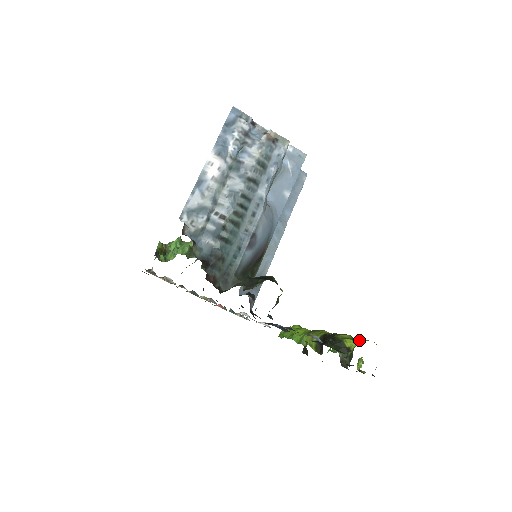
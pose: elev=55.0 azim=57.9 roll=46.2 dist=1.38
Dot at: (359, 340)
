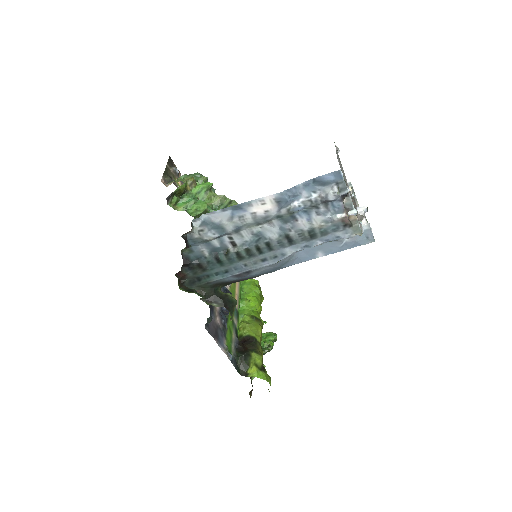
Dot at: (262, 374)
